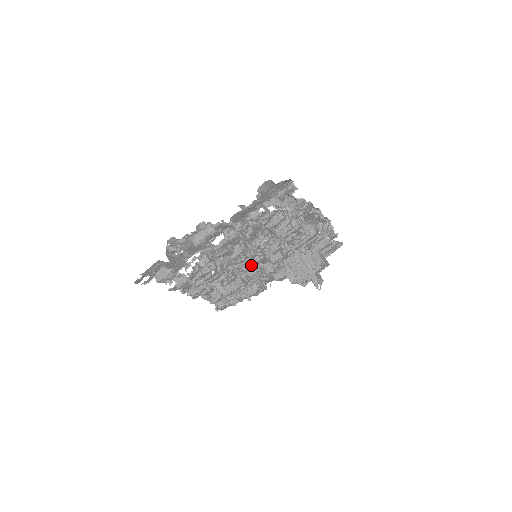
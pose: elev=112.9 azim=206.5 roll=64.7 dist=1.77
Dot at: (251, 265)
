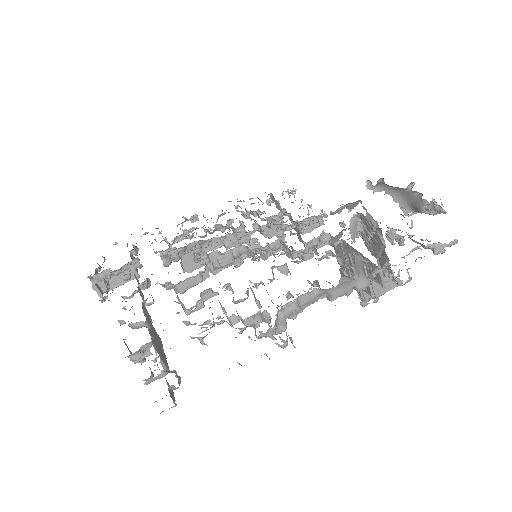
Dot at: occluded
